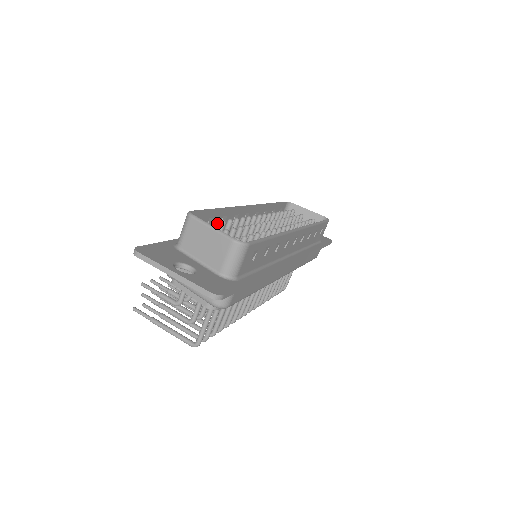
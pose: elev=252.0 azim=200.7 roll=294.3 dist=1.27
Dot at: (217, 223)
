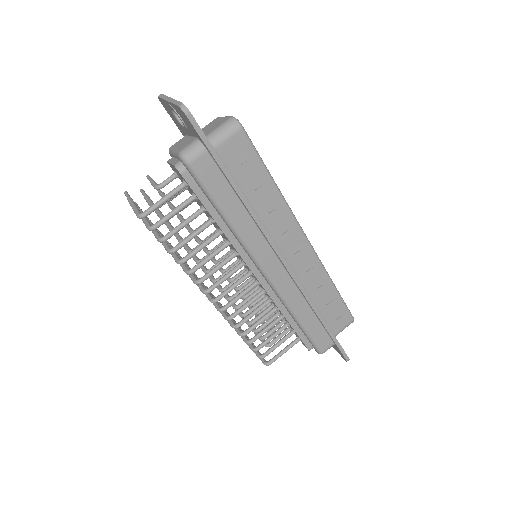
Dot at: occluded
